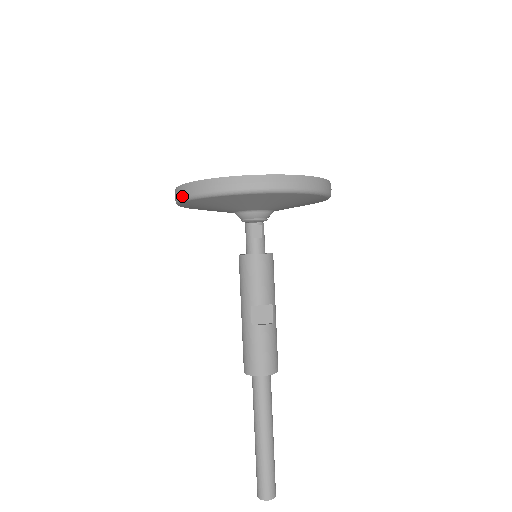
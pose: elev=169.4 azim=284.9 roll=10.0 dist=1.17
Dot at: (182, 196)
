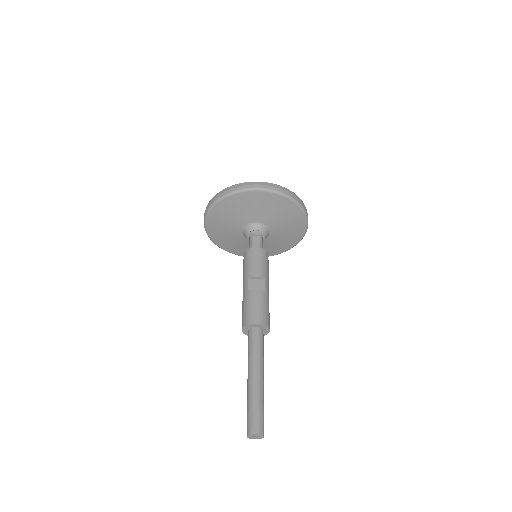
Dot at: (205, 212)
